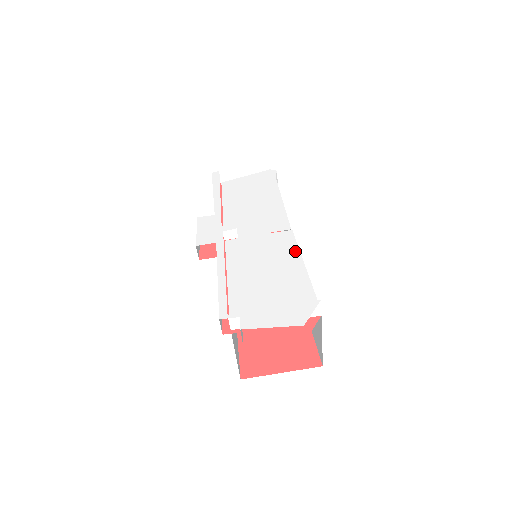
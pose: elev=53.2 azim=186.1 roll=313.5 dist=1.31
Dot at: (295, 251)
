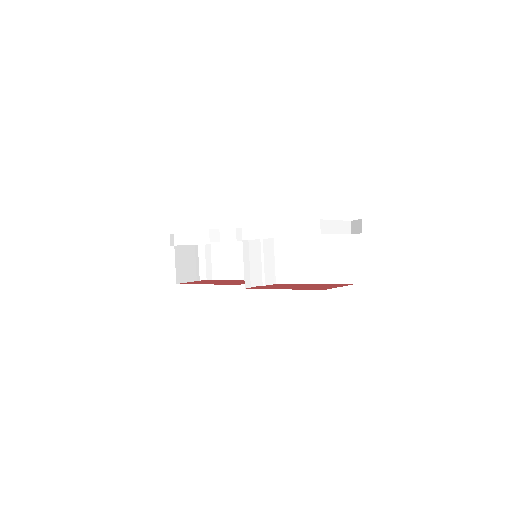
Dot at: occluded
